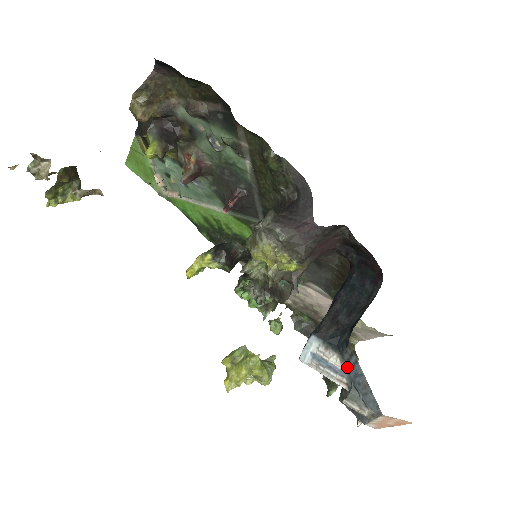
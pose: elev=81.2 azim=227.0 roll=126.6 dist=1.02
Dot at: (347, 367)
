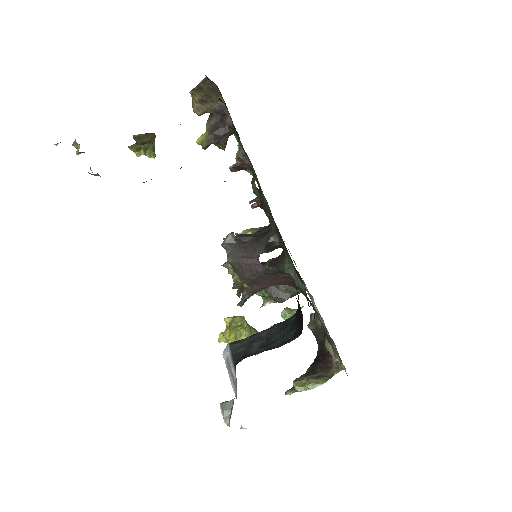
Dot at: (236, 383)
